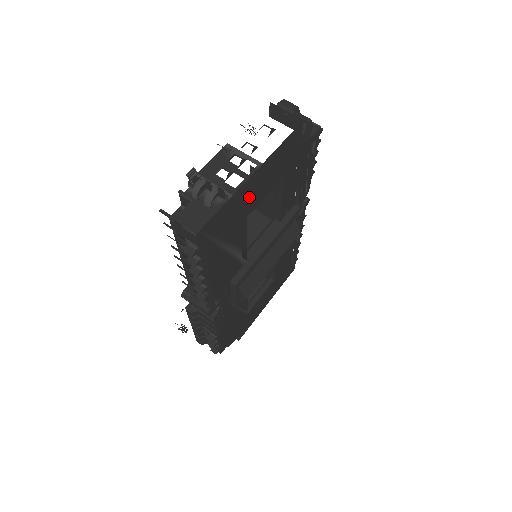
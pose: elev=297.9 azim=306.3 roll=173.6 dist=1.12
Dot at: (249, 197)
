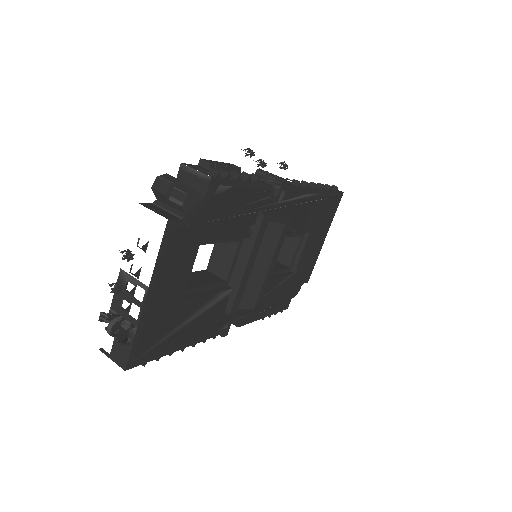
Dot at: (165, 301)
